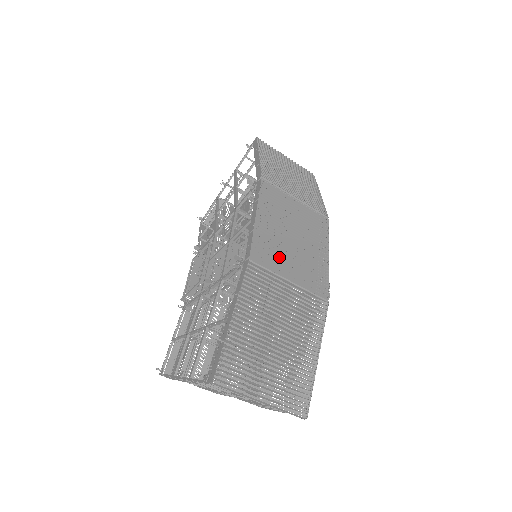
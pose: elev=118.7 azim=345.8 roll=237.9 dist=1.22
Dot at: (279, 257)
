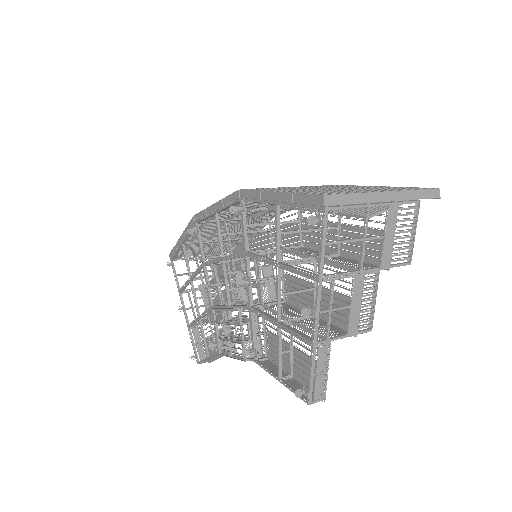
Dot at: occluded
